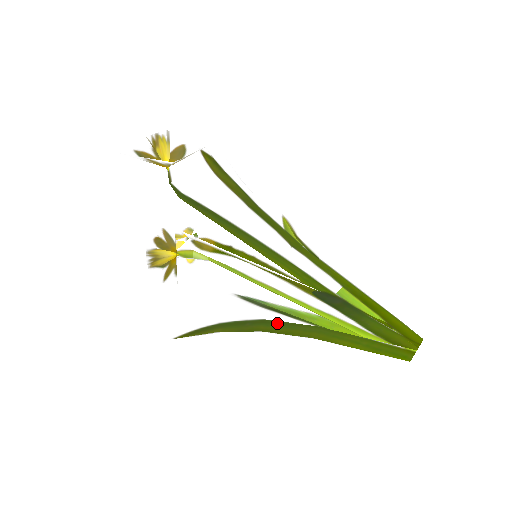
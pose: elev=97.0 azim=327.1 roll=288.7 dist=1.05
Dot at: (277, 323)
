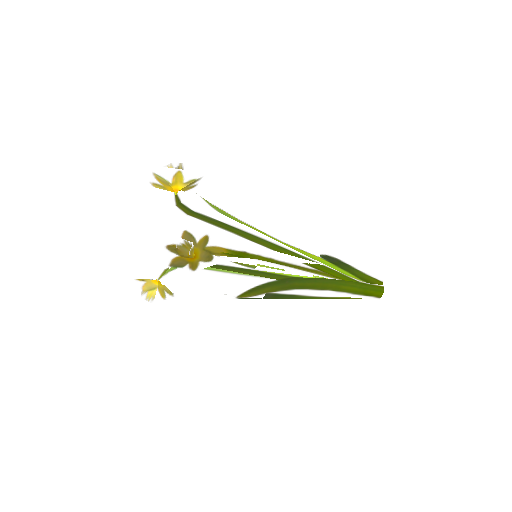
Dot at: (305, 279)
